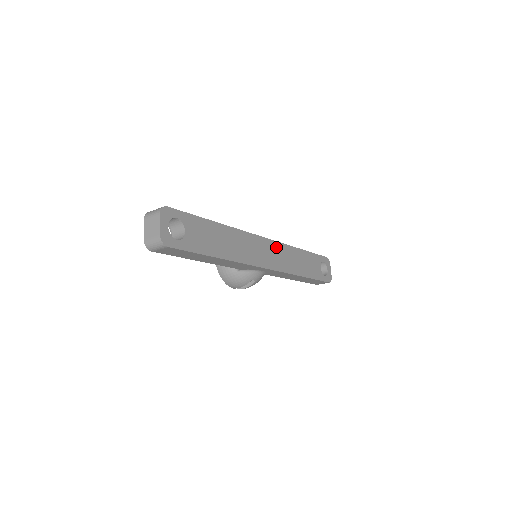
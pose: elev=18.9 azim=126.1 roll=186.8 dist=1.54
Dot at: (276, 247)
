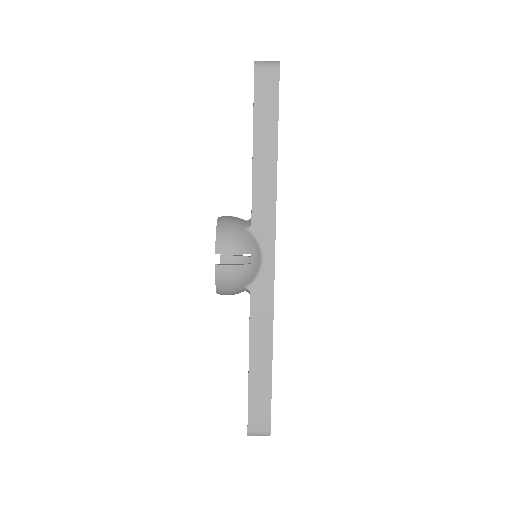
Dot at: occluded
